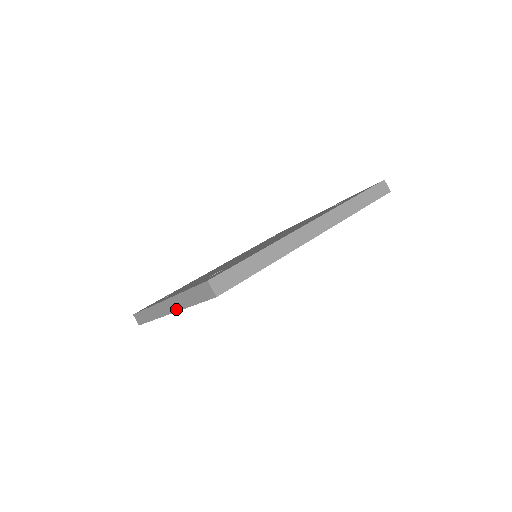
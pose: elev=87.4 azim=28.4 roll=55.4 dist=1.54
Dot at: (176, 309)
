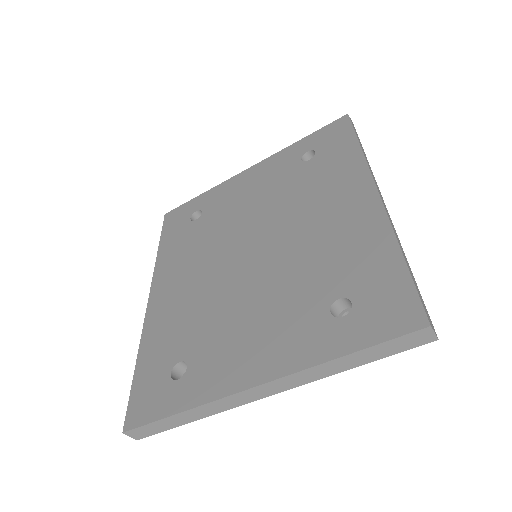
Dot at: (296, 385)
